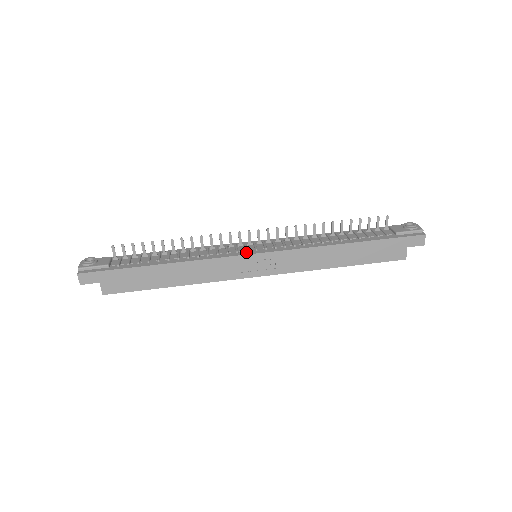
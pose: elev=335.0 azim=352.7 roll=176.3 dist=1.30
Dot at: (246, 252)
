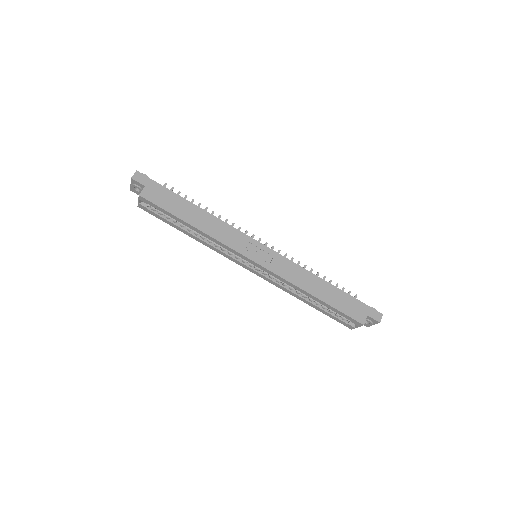
Dot at: (255, 241)
